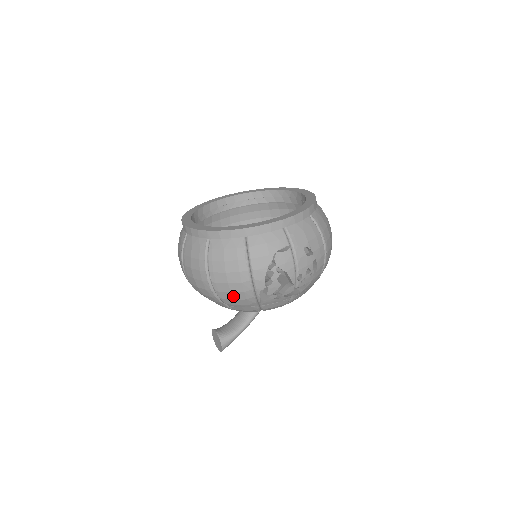
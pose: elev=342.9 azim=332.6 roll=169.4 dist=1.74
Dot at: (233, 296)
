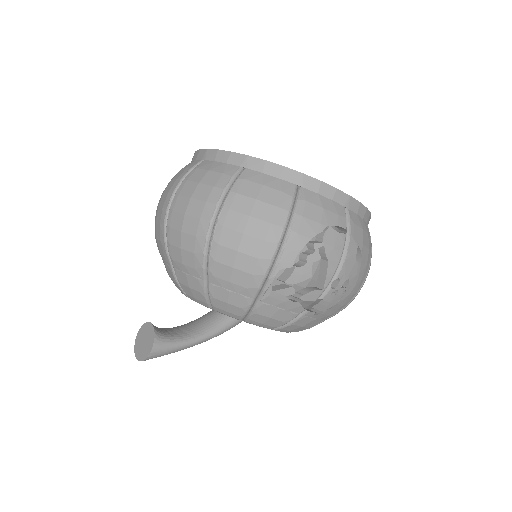
Dot at: (236, 260)
